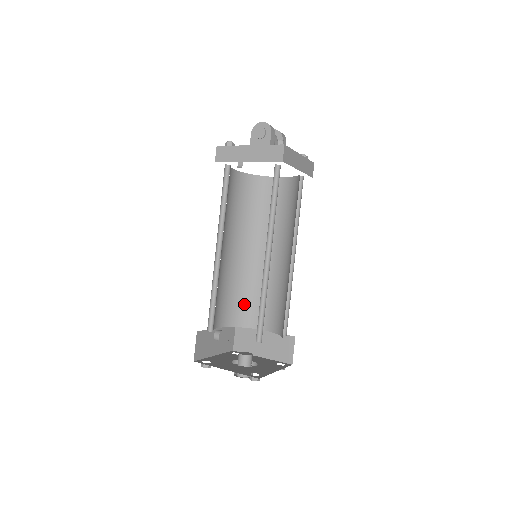
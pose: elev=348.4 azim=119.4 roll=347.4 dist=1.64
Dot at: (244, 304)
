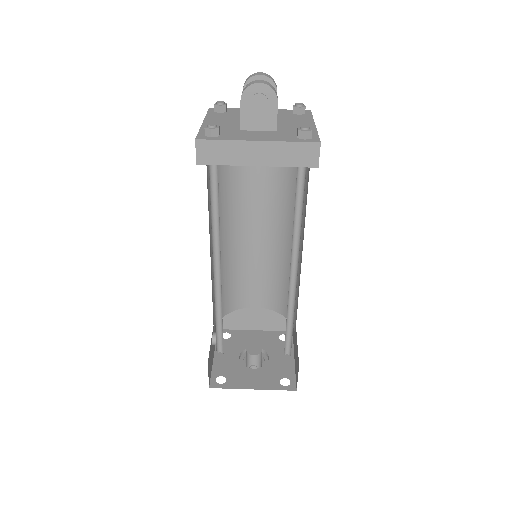
Dot at: (230, 290)
